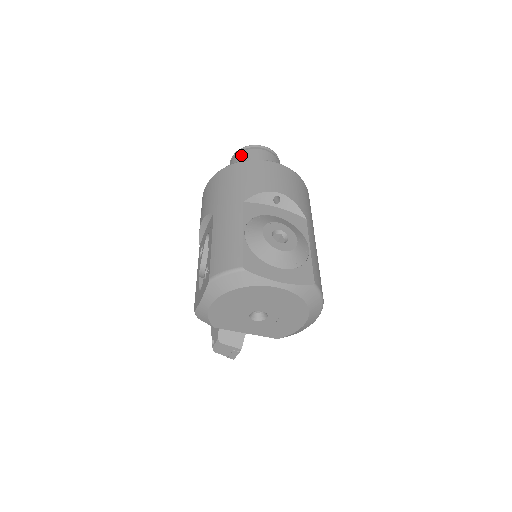
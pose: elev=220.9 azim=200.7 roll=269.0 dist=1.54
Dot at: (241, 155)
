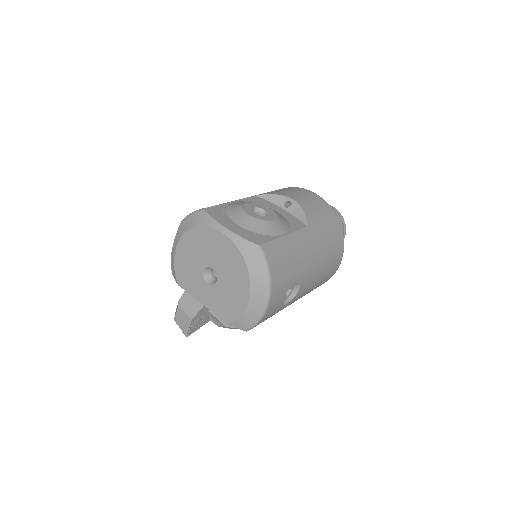
Dot at: occluded
